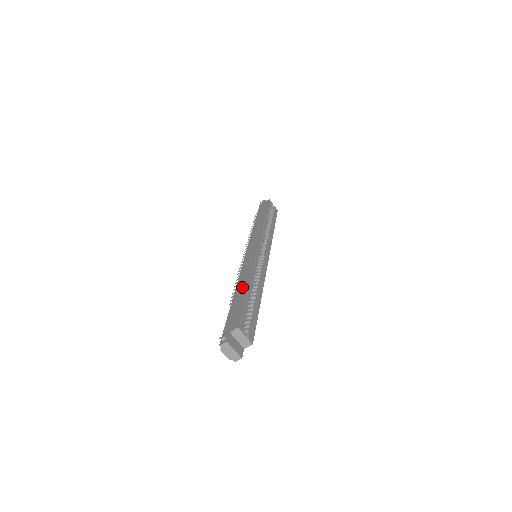
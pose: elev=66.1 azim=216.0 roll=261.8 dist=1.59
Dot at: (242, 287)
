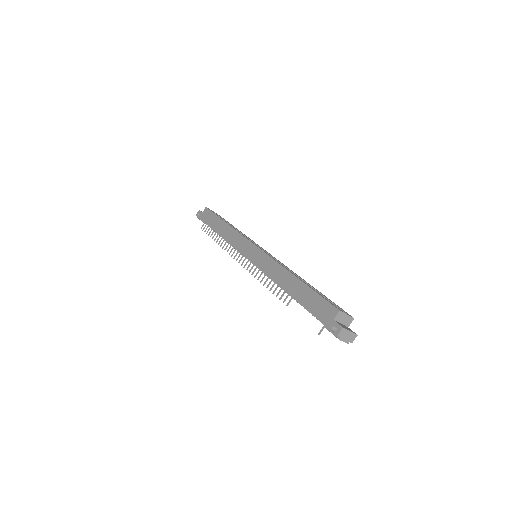
Dot at: (290, 282)
